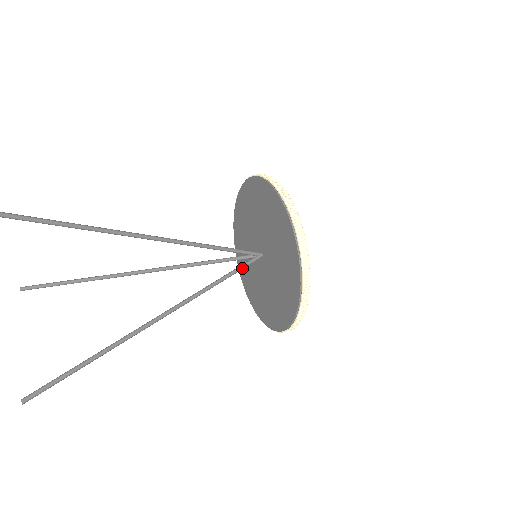
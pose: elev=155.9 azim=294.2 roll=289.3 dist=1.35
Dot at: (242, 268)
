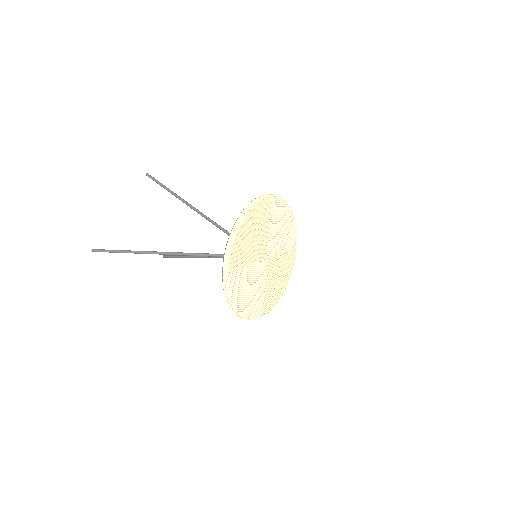
Dot at: occluded
